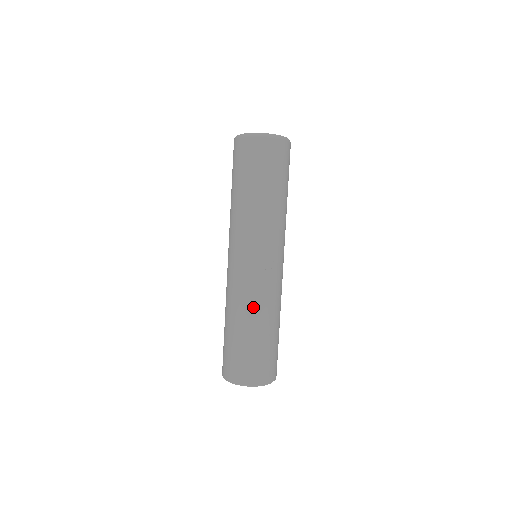
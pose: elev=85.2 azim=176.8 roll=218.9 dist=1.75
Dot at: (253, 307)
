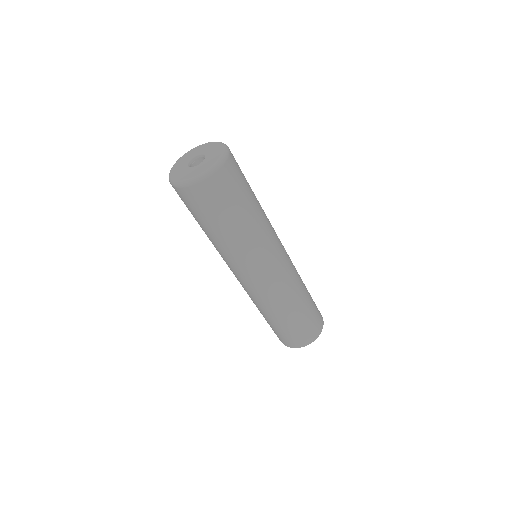
Dot at: (296, 292)
